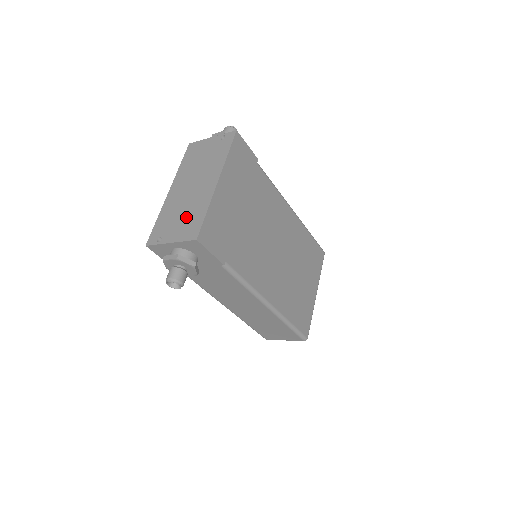
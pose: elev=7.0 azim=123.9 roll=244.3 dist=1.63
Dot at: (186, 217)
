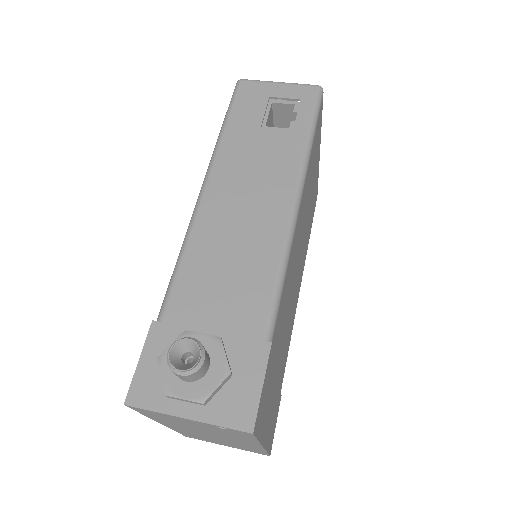
Dot at: occluded
